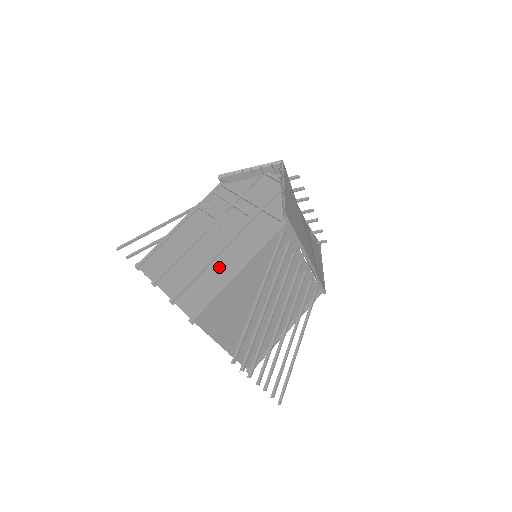
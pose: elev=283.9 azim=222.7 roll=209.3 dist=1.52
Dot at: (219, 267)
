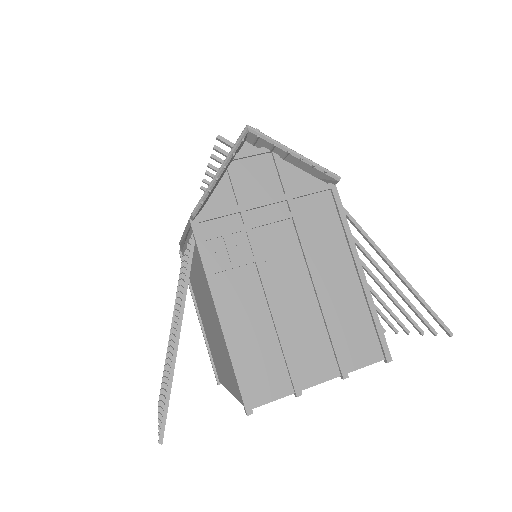
Dot at: (337, 293)
